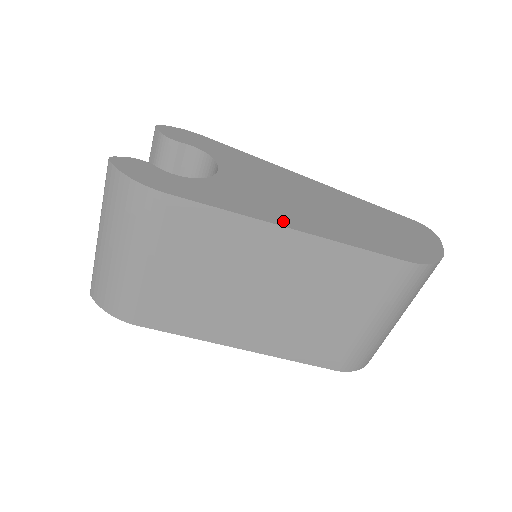
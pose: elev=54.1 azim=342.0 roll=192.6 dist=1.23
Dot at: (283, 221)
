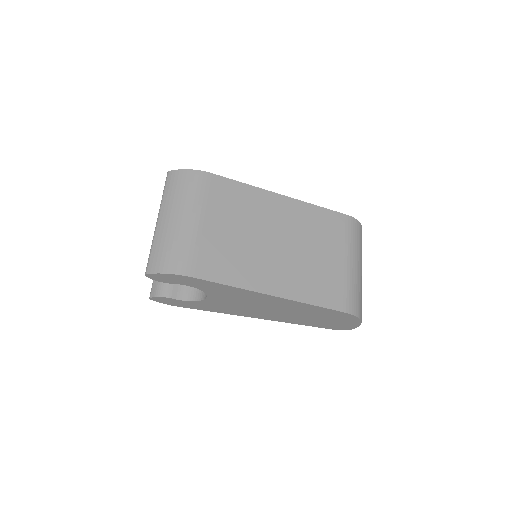
Dot at: occluded
